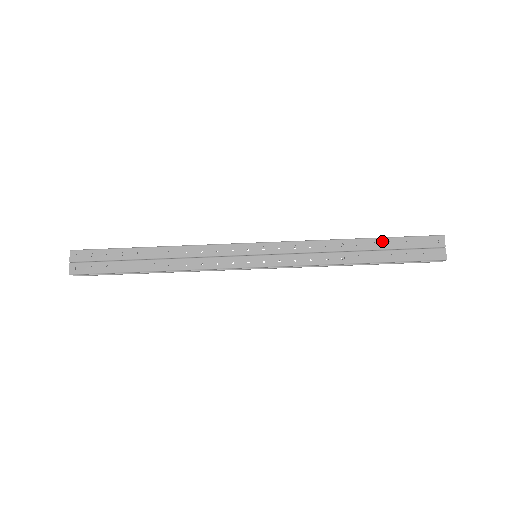
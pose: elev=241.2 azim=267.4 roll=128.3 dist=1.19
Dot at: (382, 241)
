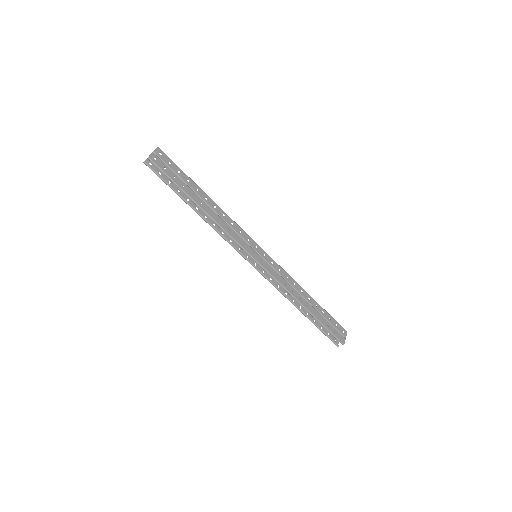
Dot at: (321, 308)
